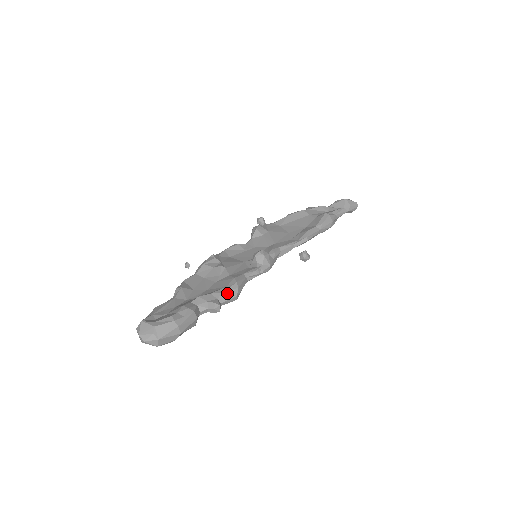
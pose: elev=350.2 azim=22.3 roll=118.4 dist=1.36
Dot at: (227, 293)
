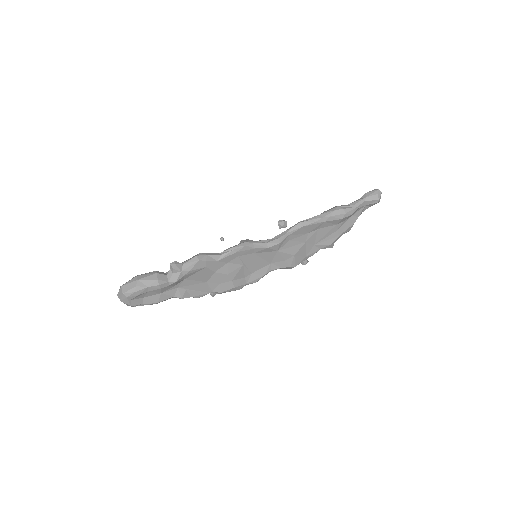
Dot at: (190, 259)
